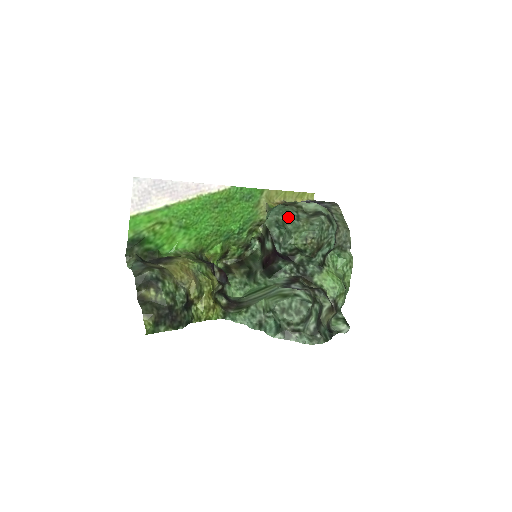
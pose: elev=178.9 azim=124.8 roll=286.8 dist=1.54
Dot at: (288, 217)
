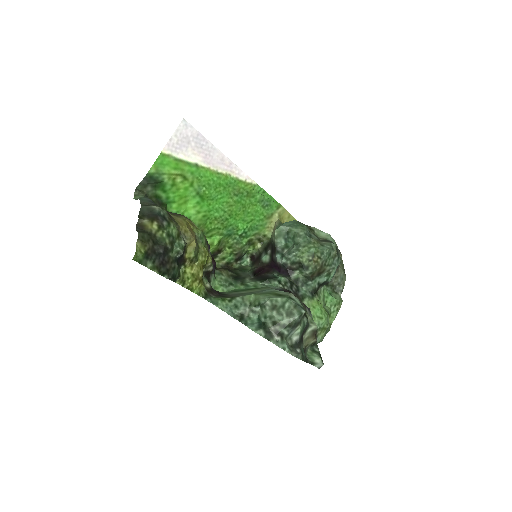
Dot at: (302, 230)
